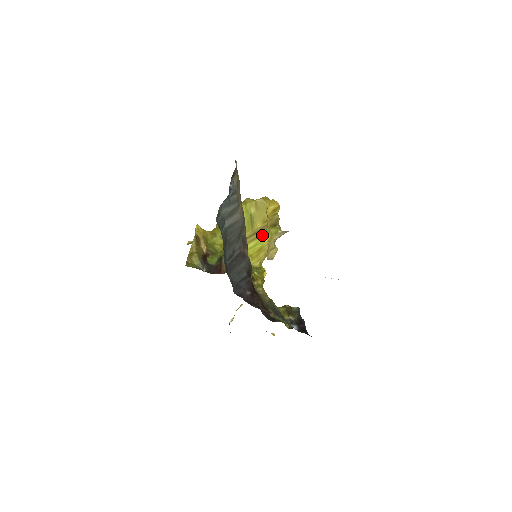
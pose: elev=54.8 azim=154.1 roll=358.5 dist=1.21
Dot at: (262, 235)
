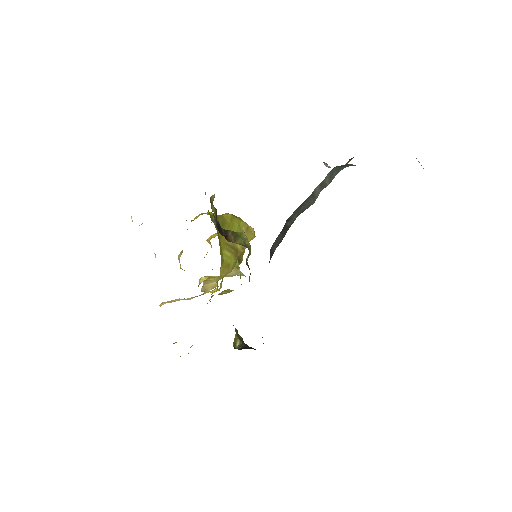
Dot at: (235, 256)
